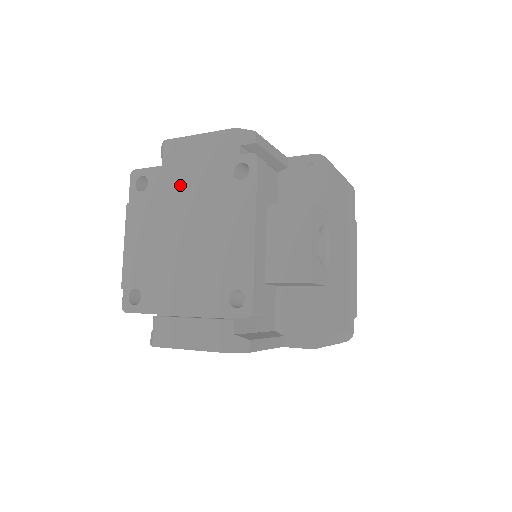
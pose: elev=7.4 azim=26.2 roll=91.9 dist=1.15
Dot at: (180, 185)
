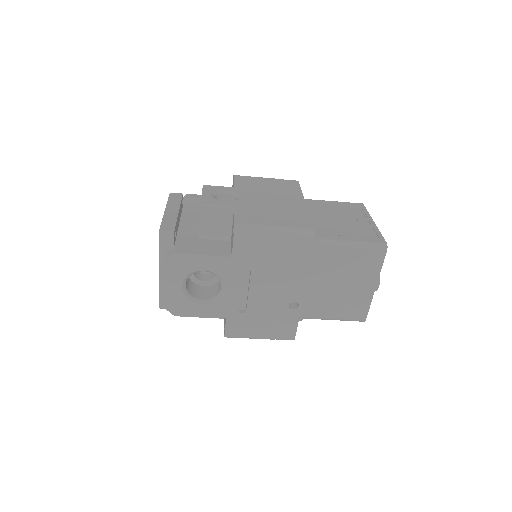
Dot at: occluded
